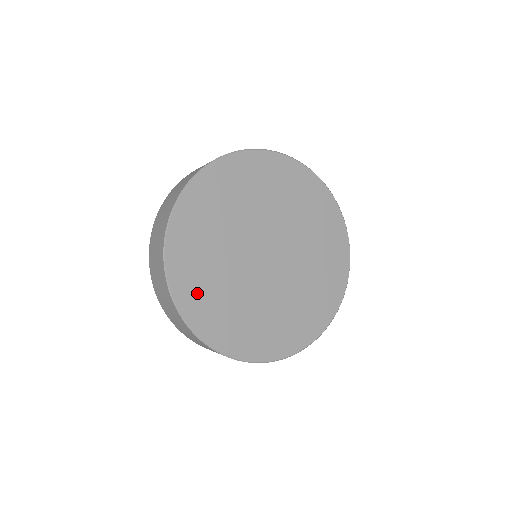
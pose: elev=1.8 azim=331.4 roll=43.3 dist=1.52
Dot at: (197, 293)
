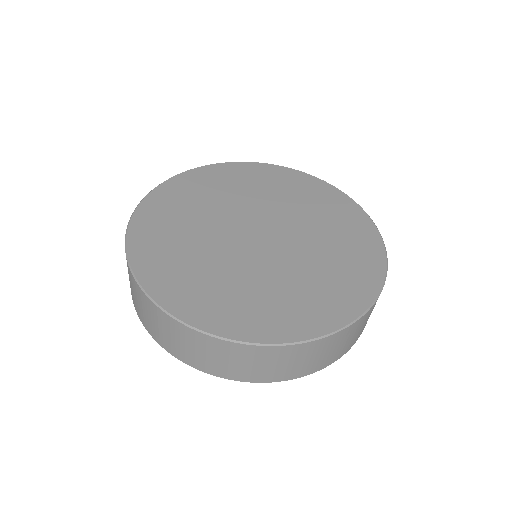
Dot at: (156, 229)
